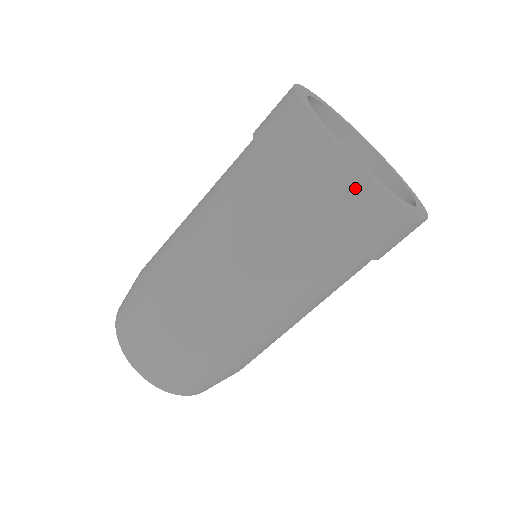
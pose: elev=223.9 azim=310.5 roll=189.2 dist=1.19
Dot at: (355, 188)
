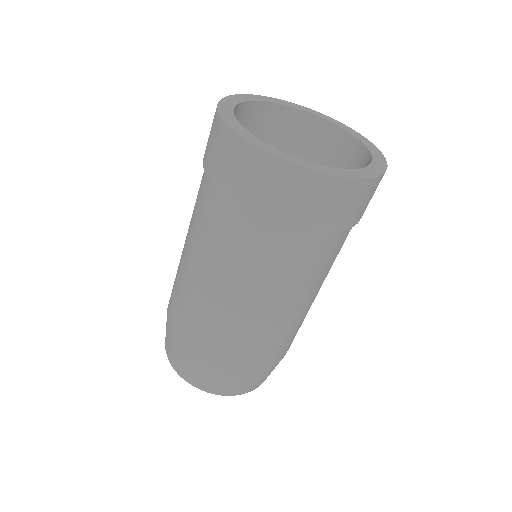
Dot at: (319, 188)
